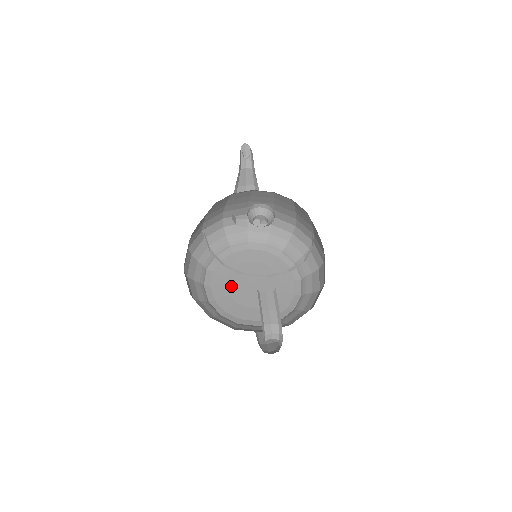
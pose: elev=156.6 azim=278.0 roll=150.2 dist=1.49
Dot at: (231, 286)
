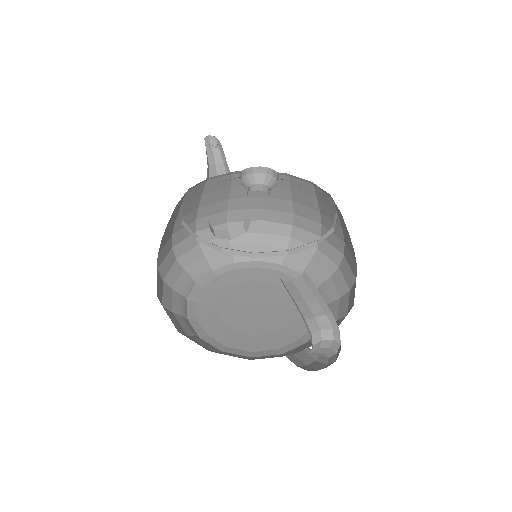
Dot at: (226, 314)
